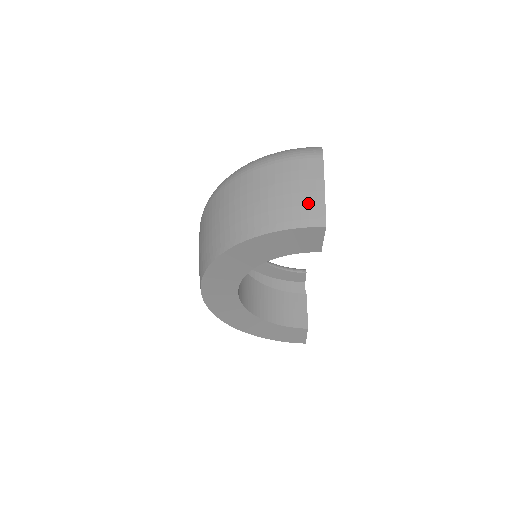
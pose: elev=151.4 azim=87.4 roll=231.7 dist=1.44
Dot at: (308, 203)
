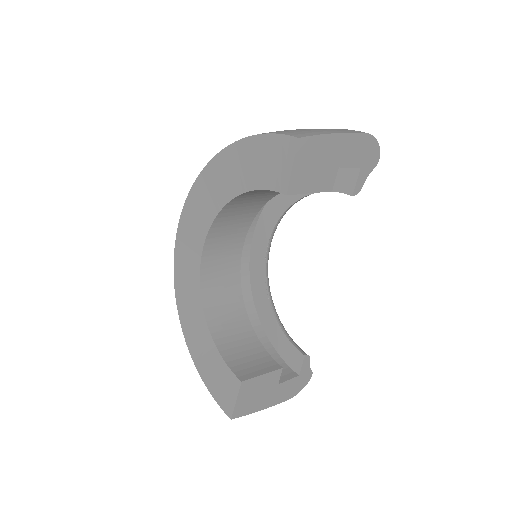
Dot at: (306, 130)
